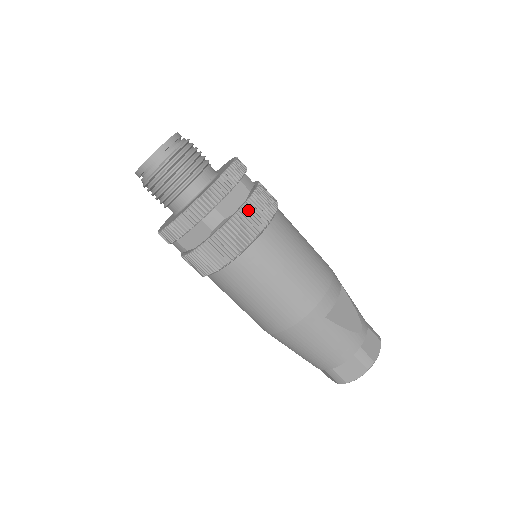
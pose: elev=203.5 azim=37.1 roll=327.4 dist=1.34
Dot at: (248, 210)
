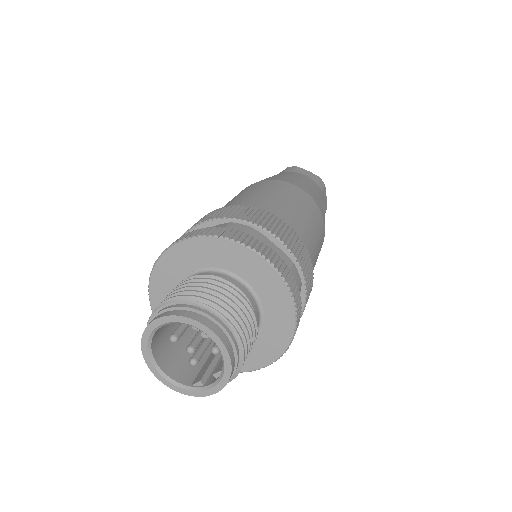
Dot at: (307, 300)
